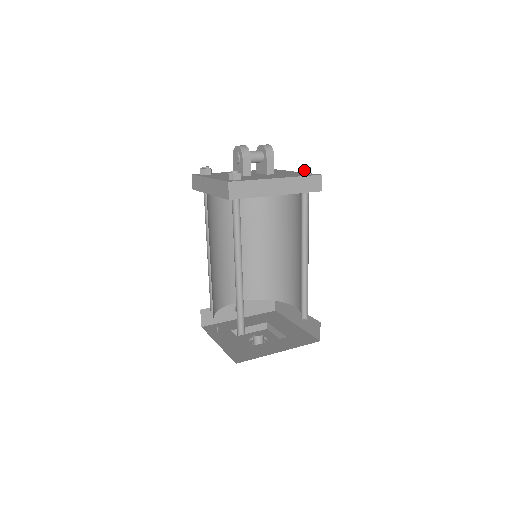
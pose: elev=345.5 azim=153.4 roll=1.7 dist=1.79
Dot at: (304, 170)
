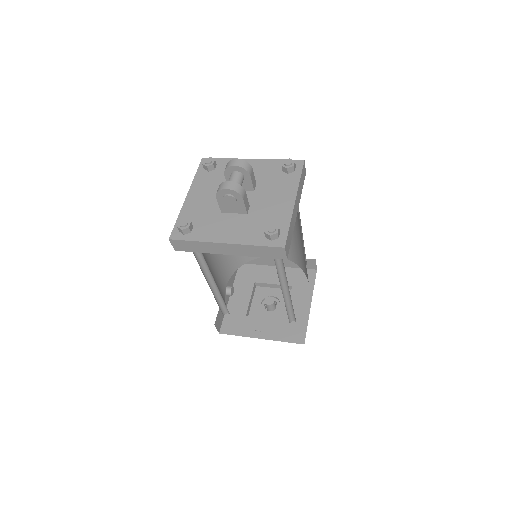
Dot at: (292, 168)
